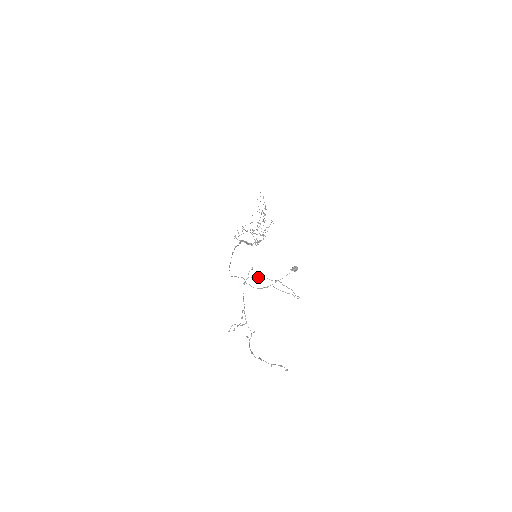
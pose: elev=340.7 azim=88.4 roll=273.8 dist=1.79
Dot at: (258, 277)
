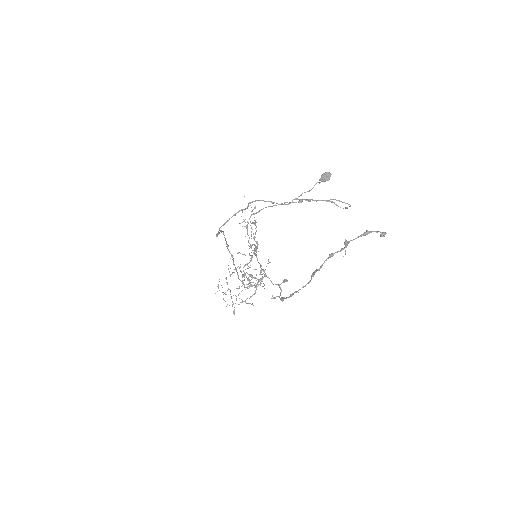
Dot at: (268, 206)
